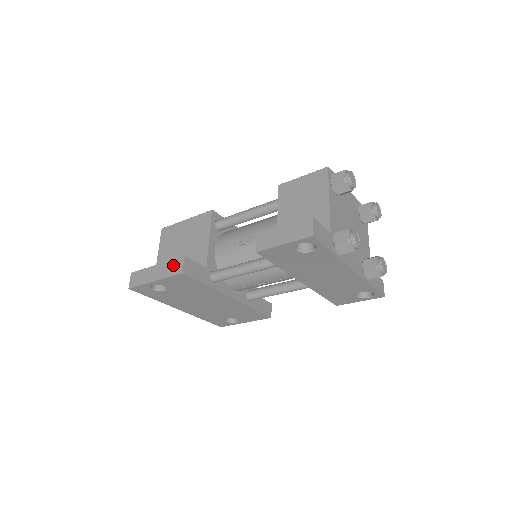
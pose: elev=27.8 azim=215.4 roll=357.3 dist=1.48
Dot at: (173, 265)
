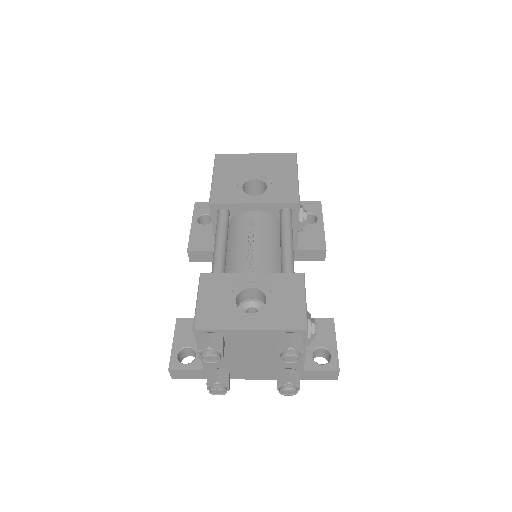
Dot at: occluded
